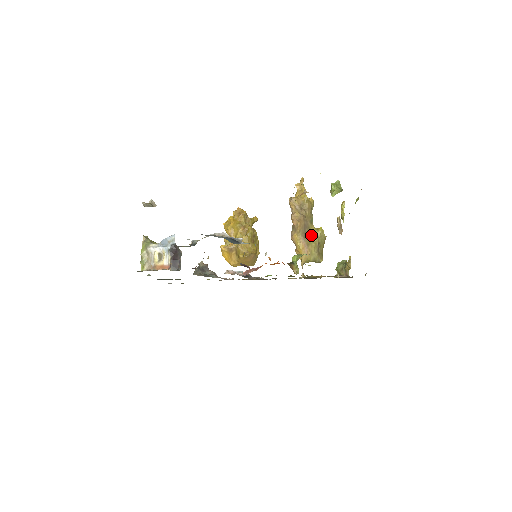
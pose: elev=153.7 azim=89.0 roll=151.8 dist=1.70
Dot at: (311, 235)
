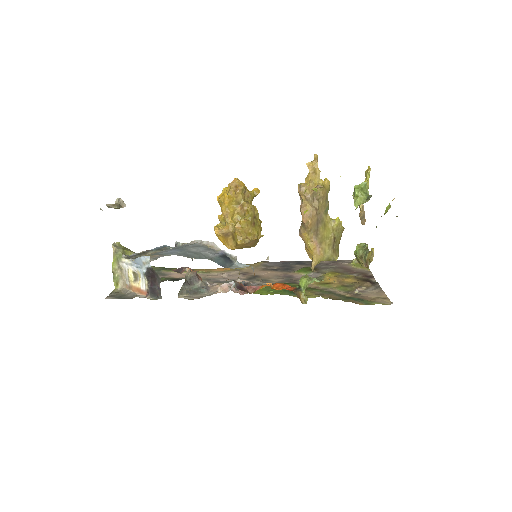
Dot at: (325, 229)
